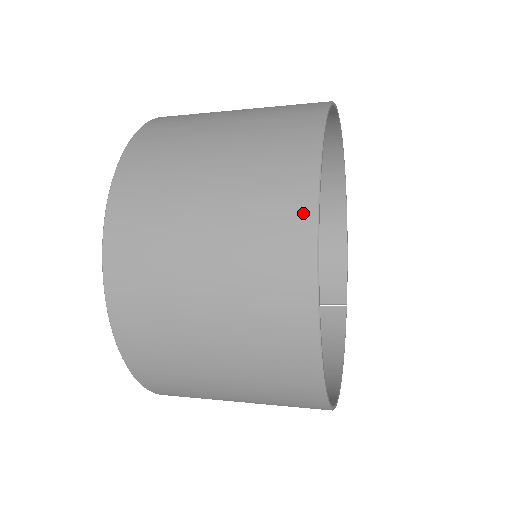
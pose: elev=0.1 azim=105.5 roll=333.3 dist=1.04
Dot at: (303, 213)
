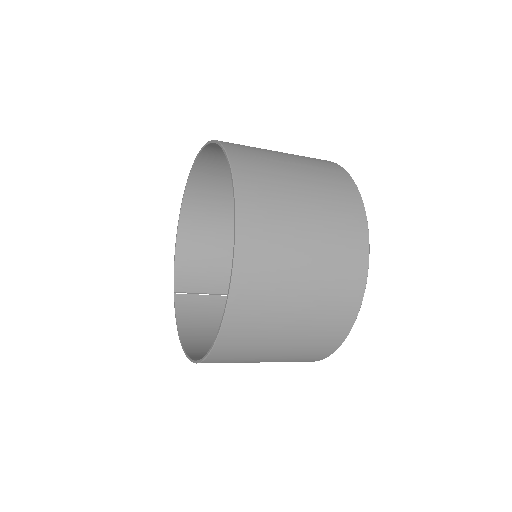
Dot at: (362, 233)
